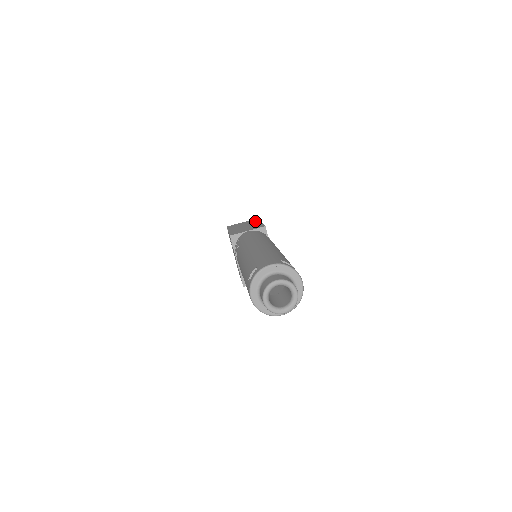
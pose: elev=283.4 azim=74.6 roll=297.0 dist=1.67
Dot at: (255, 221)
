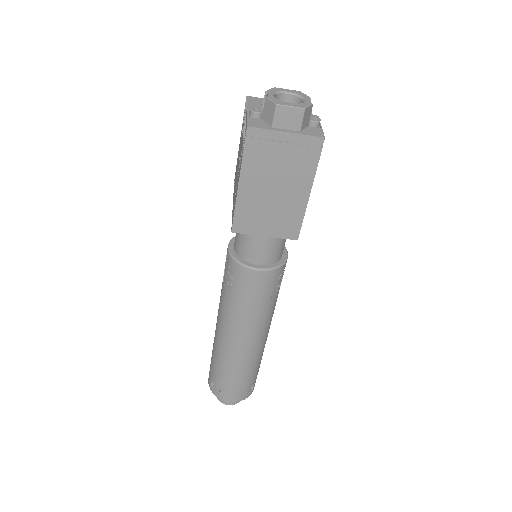
Dot at: (305, 172)
